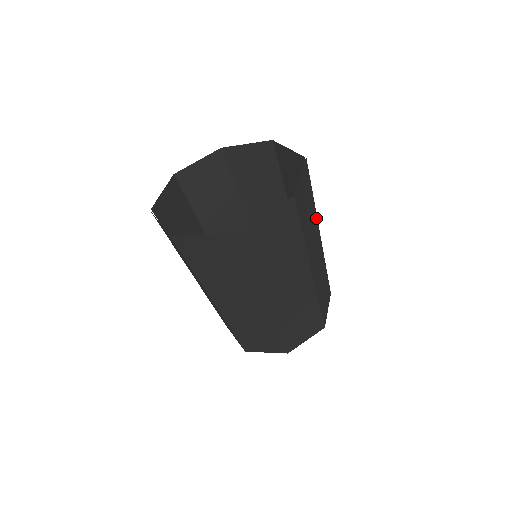
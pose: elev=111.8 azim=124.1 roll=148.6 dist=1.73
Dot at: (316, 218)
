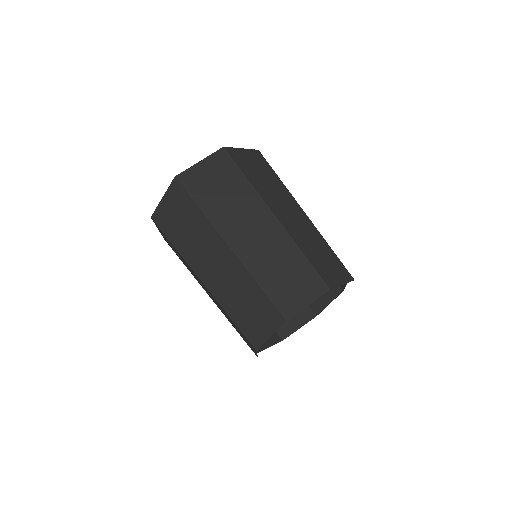
Dot at: occluded
